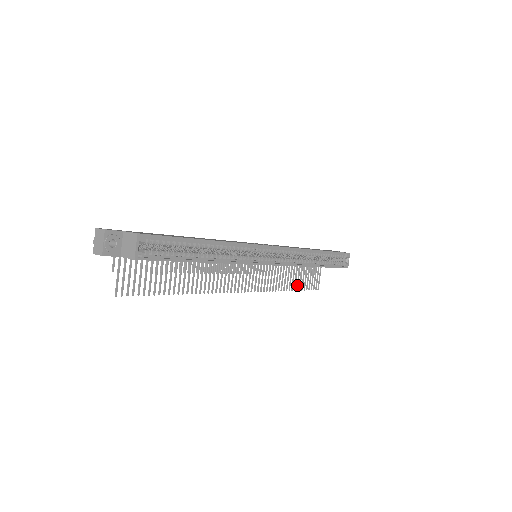
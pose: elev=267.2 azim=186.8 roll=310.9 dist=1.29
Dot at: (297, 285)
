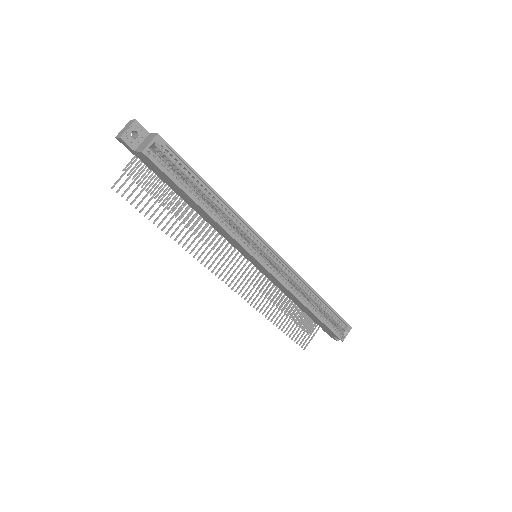
Dot at: (284, 326)
